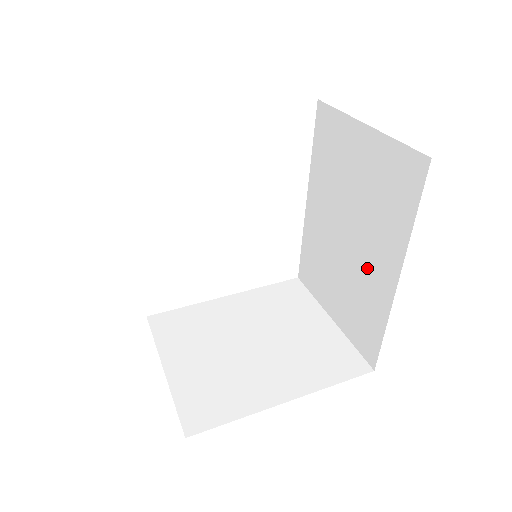
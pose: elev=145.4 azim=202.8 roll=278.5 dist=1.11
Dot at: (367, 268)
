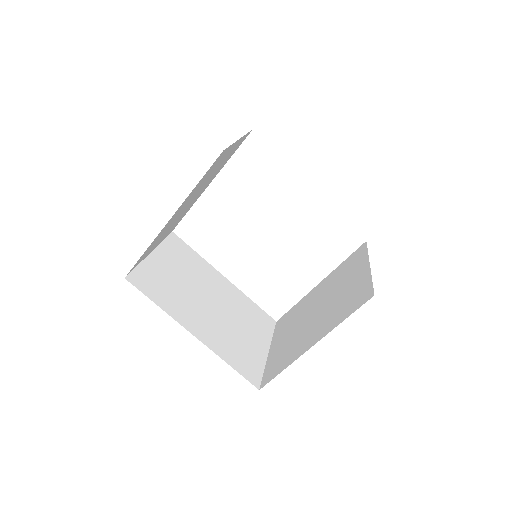
Dot at: occluded
